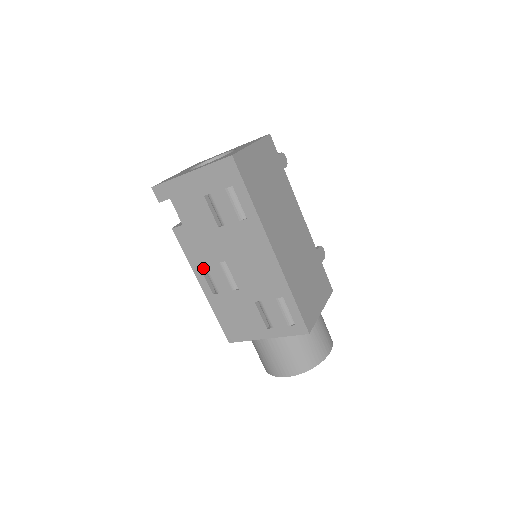
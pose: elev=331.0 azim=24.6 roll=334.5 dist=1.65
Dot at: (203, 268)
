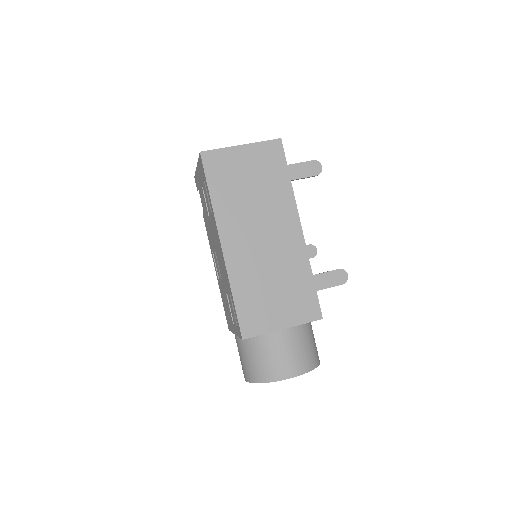
Dot at: occluded
